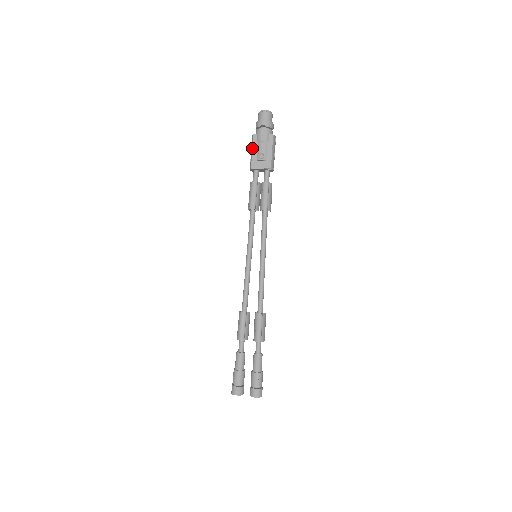
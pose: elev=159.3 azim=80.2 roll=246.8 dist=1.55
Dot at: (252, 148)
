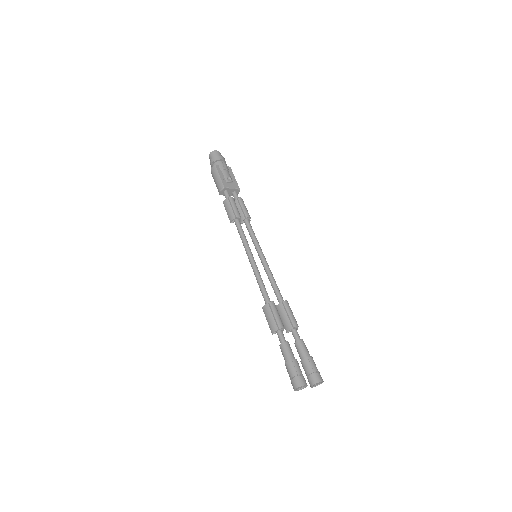
Dot at: (219, 174)
